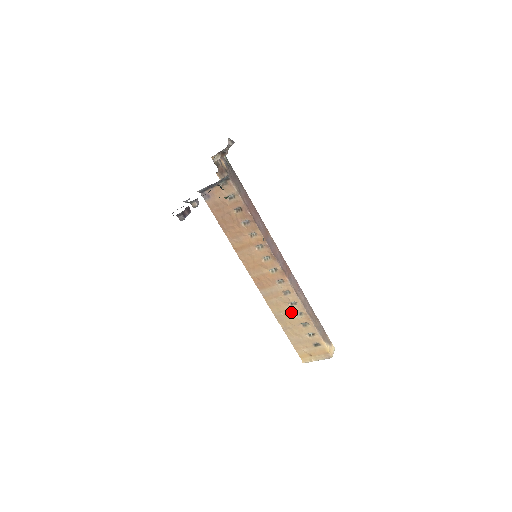
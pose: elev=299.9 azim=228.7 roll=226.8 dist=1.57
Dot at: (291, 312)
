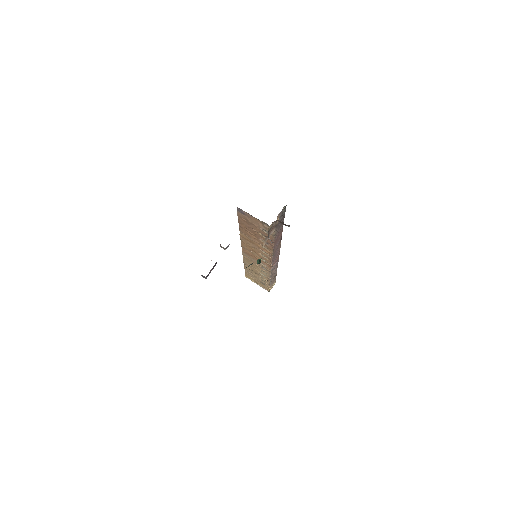
Dot at: (258, 271)
